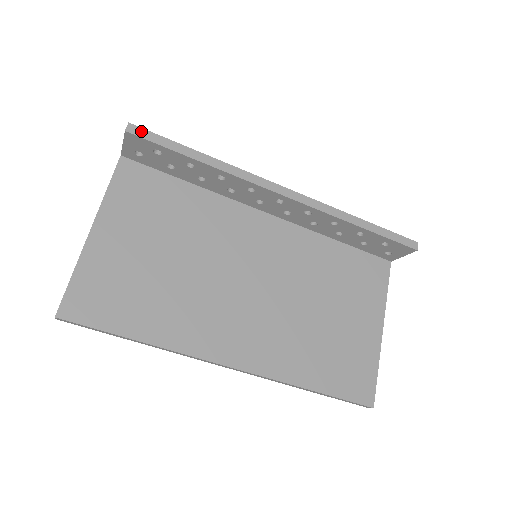
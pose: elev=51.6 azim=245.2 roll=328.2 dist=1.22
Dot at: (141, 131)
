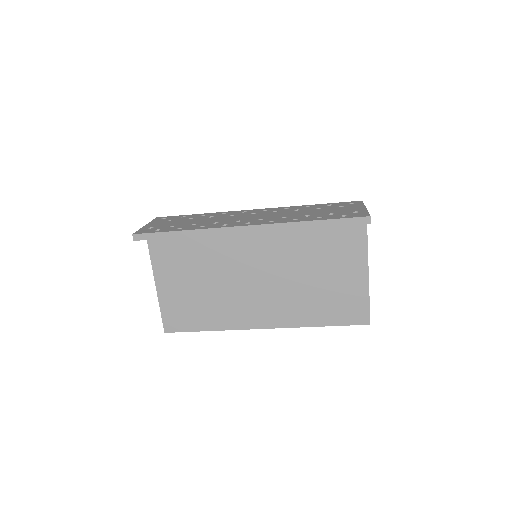
Dot at: (141, 236)
